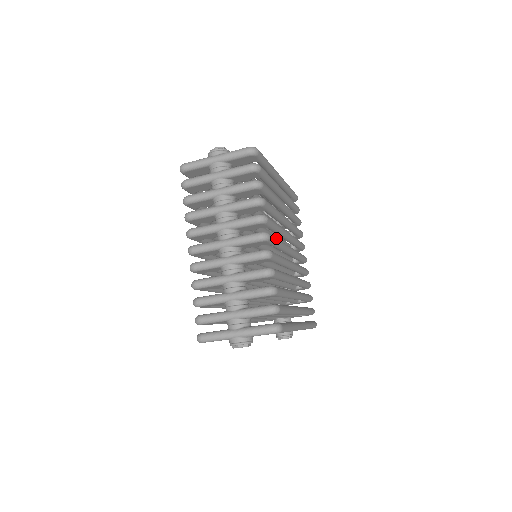
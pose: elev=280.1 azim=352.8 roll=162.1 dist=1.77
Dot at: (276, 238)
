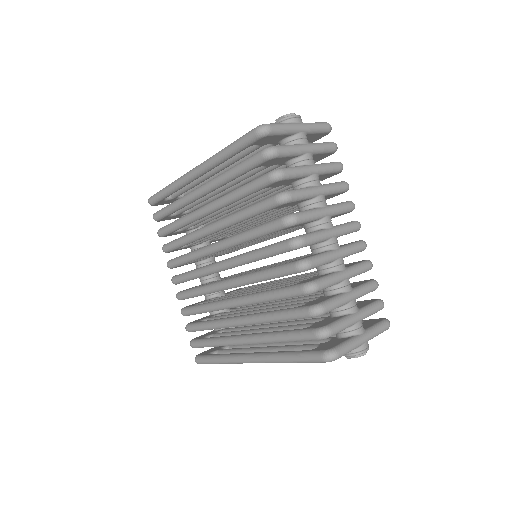
Dot at: occluded
